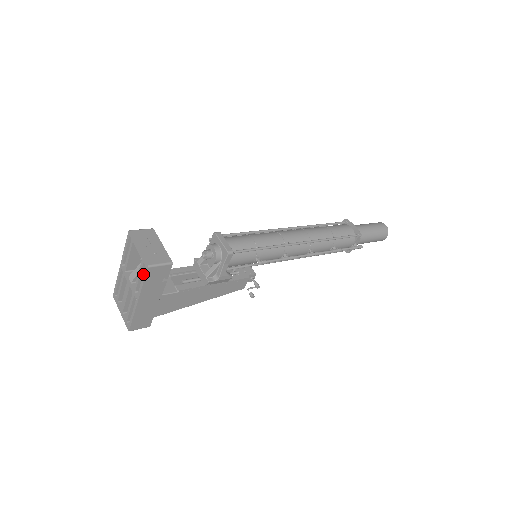
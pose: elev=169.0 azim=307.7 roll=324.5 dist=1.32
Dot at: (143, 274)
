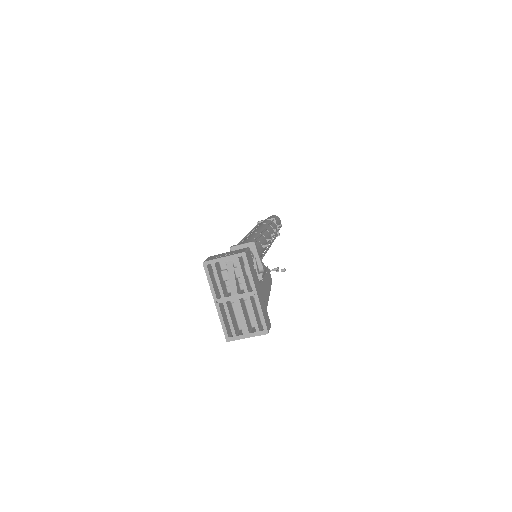
Dot at: (245, 265)
